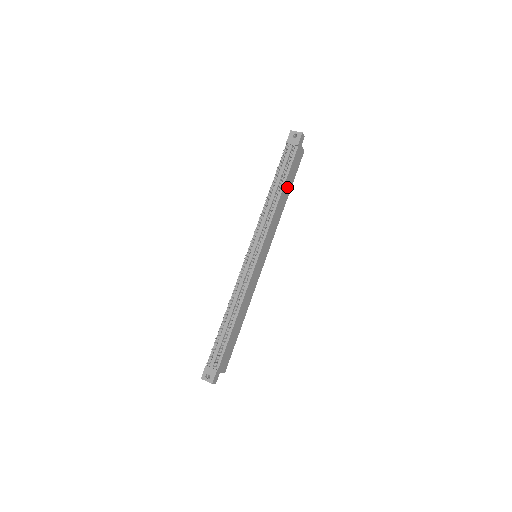
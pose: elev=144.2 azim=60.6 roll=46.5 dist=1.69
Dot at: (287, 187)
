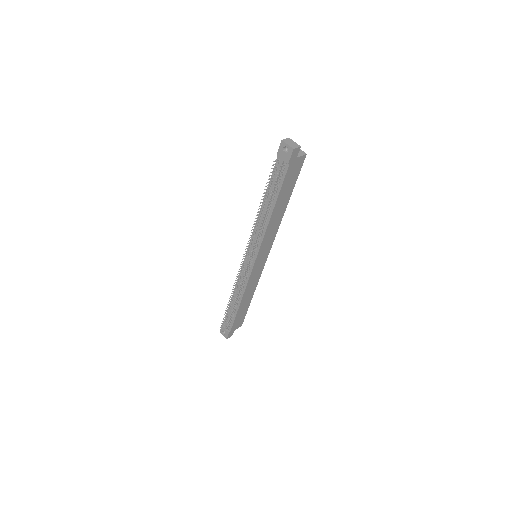
Dot at: (283, 200)
